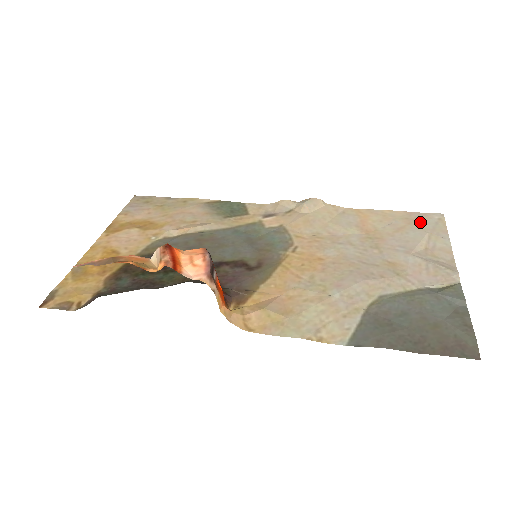
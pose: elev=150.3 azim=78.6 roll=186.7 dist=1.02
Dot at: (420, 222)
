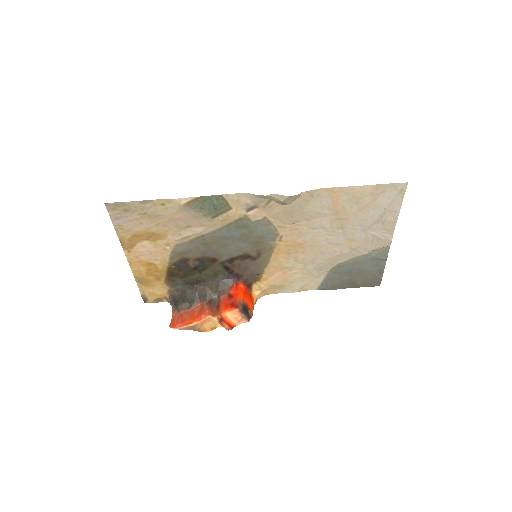
Dot at: (383, 198)
